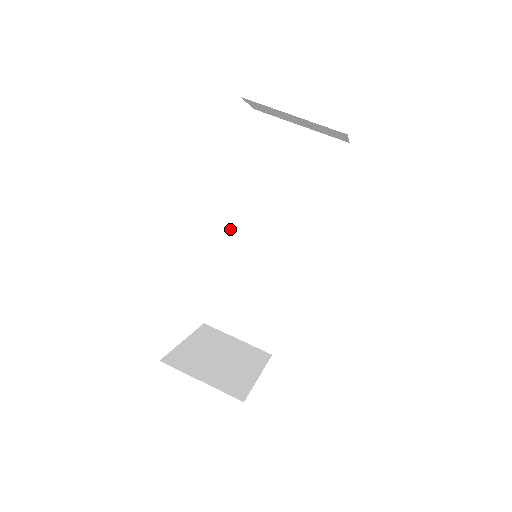
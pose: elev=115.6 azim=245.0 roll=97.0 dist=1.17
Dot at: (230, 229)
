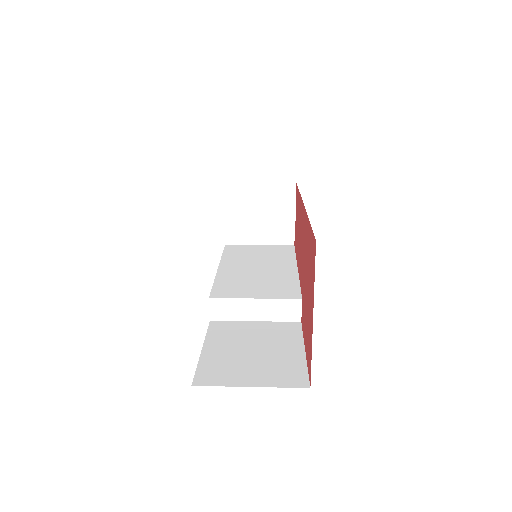
Dot at: (214, 288)
